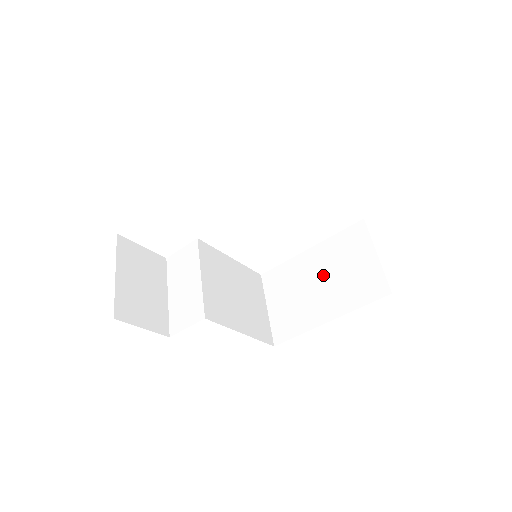
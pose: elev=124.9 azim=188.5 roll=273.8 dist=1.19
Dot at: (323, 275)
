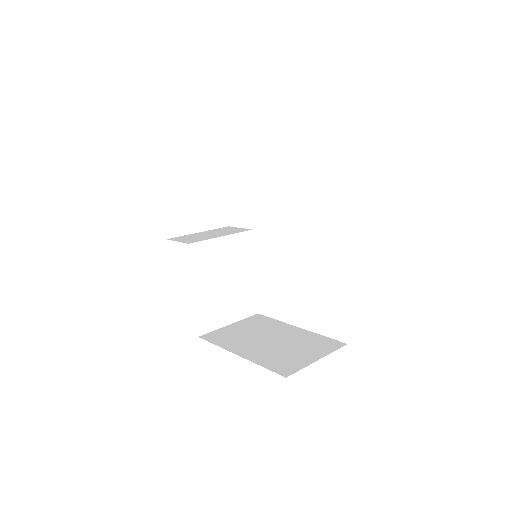
Dot at: (279, 340)
